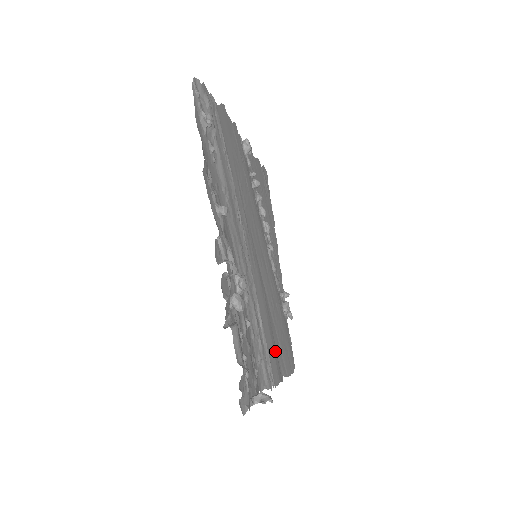
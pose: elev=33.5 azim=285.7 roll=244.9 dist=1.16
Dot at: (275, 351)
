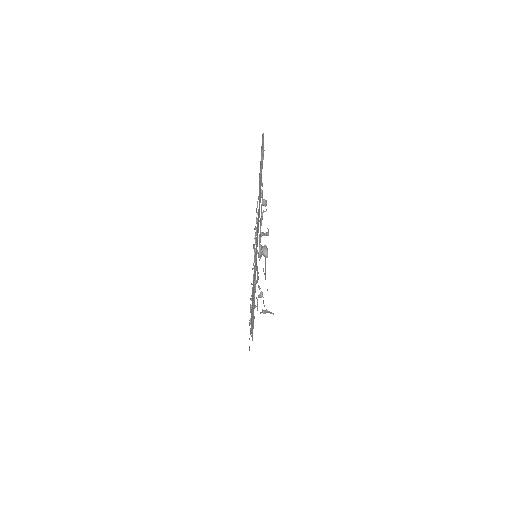
Dot at: occluded
